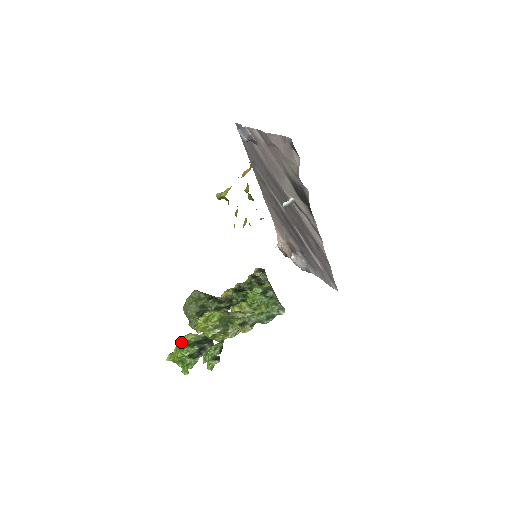
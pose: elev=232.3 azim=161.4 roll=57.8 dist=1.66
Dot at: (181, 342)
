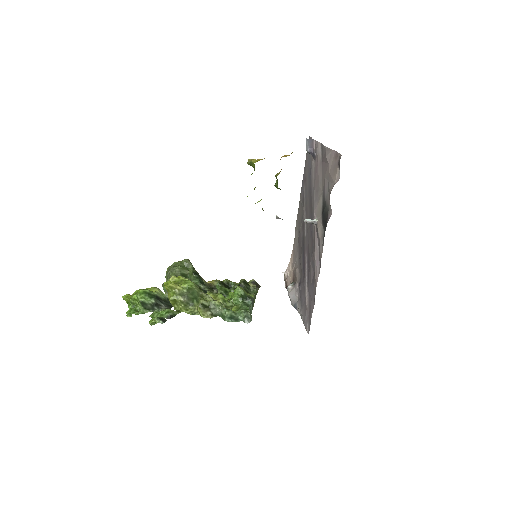
Dot at: occluded
